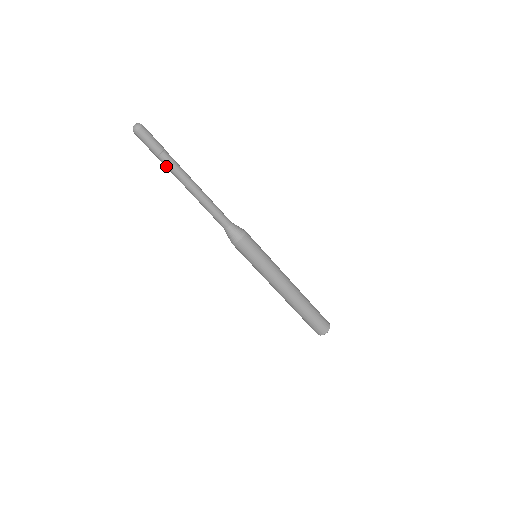
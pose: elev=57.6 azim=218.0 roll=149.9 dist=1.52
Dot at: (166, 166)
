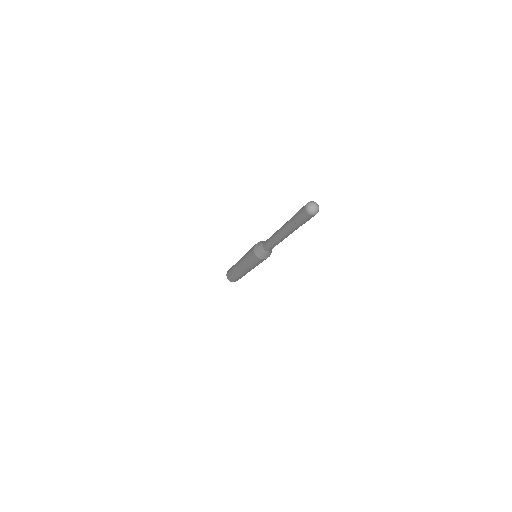
Dot at: (291, 227)
